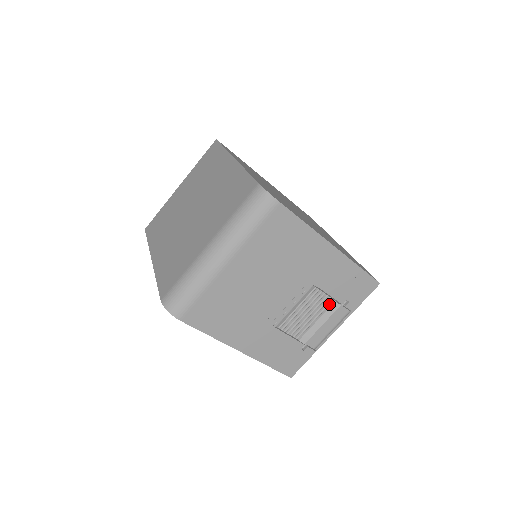
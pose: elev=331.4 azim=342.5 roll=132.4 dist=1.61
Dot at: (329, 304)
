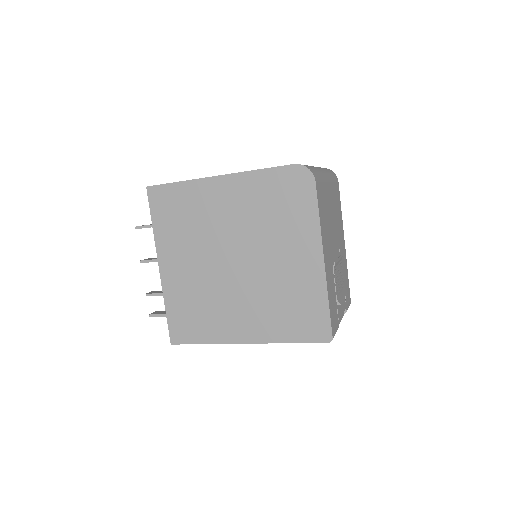
Dot at: (343, 285)
